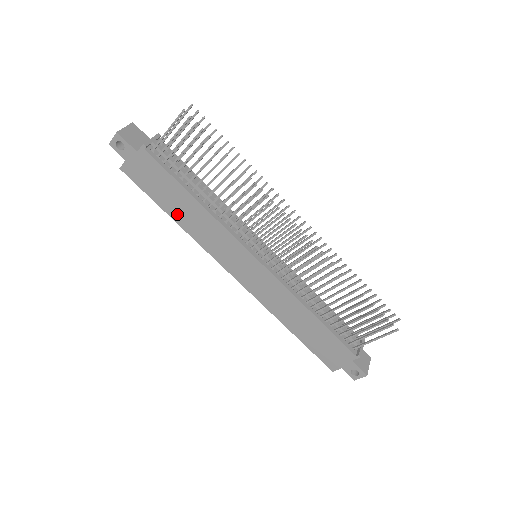
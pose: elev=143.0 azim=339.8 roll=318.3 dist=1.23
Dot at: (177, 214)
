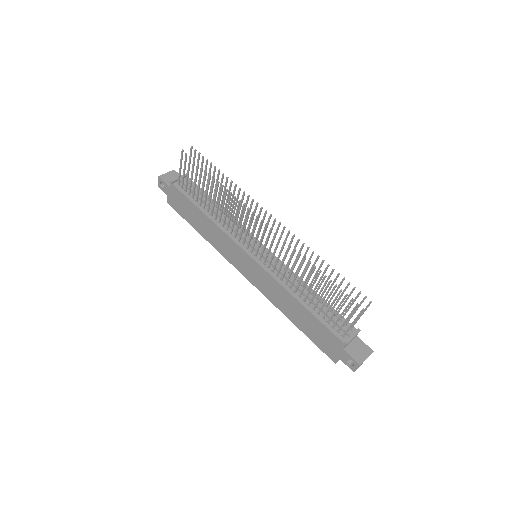
Dot at: (200, 229)
